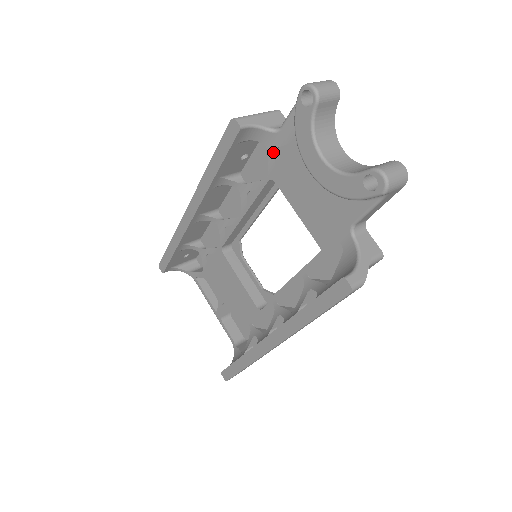
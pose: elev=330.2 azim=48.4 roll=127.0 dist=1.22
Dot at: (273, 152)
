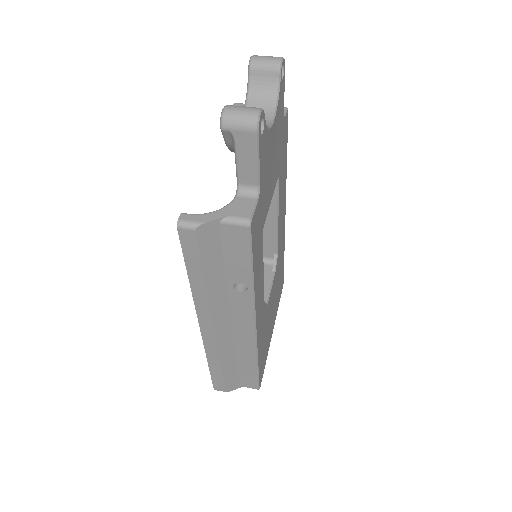
Dot at: occluded
